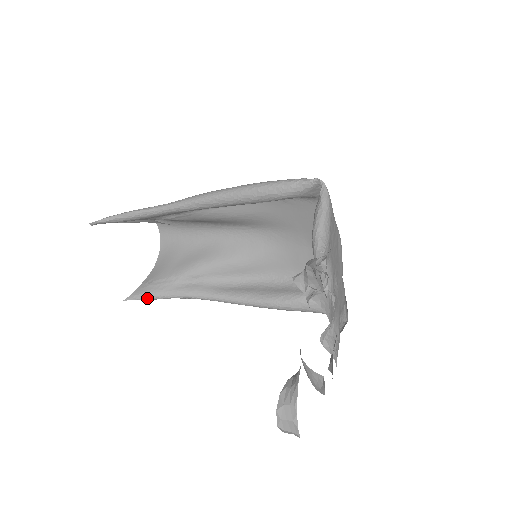
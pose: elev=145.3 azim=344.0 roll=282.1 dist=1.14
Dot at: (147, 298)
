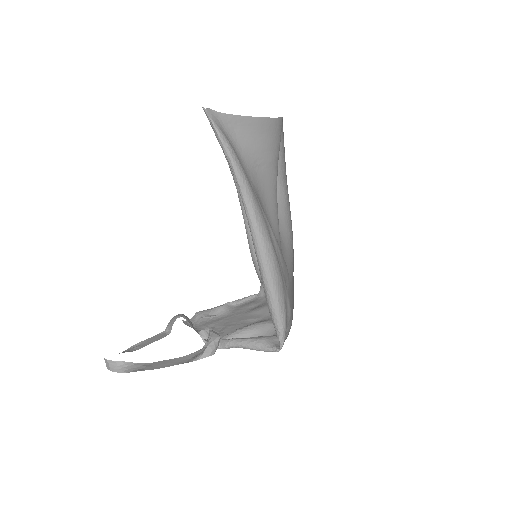
Dot at: occluded
